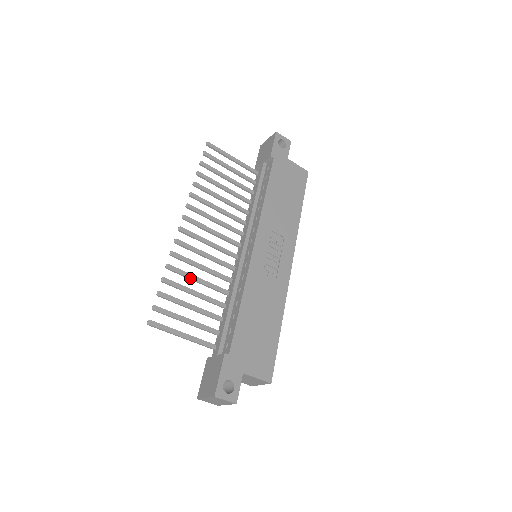
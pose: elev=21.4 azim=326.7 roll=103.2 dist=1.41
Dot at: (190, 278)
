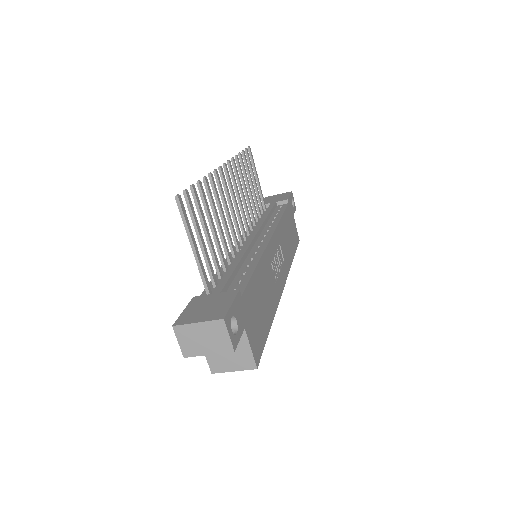
Dot at: (215, 209)
